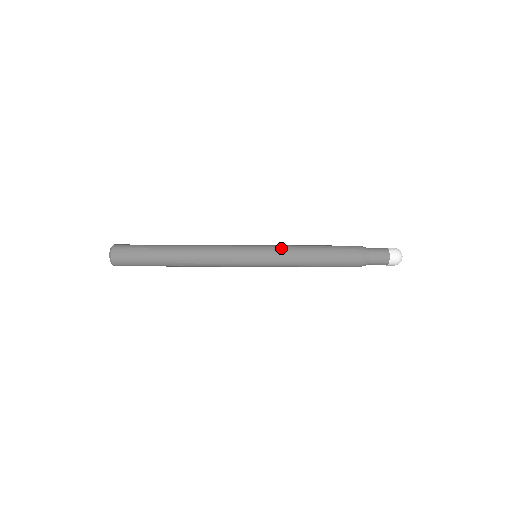
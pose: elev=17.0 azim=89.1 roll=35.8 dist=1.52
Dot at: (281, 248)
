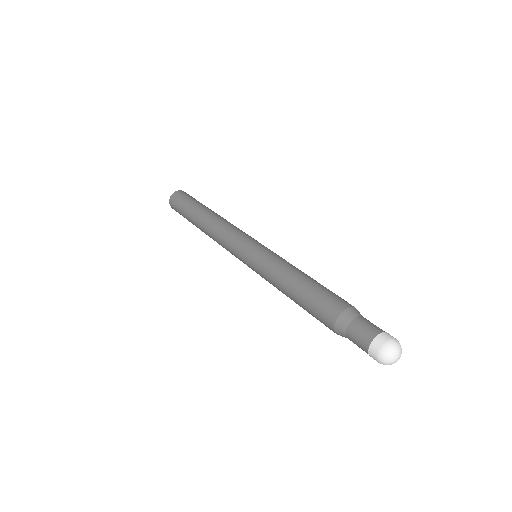
Dot at: (268, 261)
